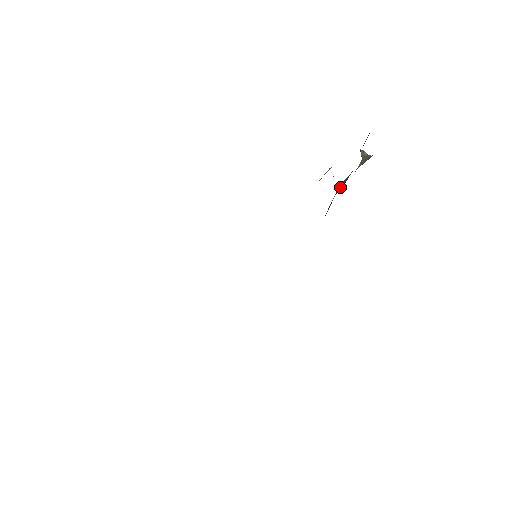
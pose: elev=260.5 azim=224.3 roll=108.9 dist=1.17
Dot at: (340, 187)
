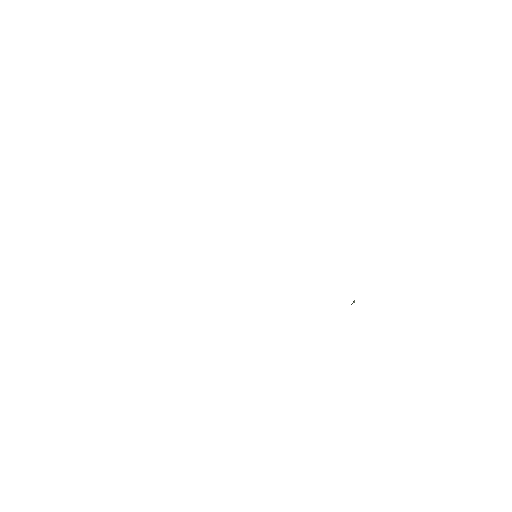
Dot at: occluded
